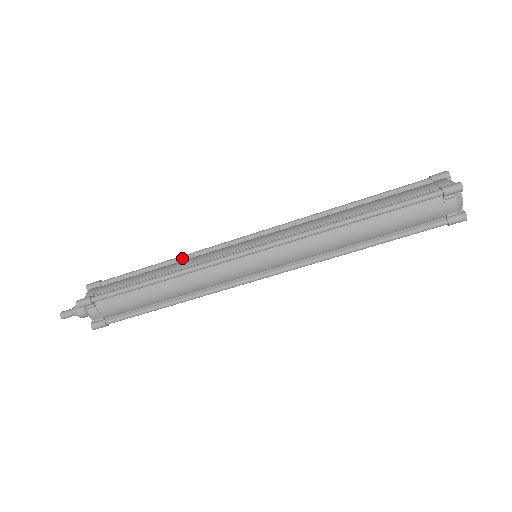
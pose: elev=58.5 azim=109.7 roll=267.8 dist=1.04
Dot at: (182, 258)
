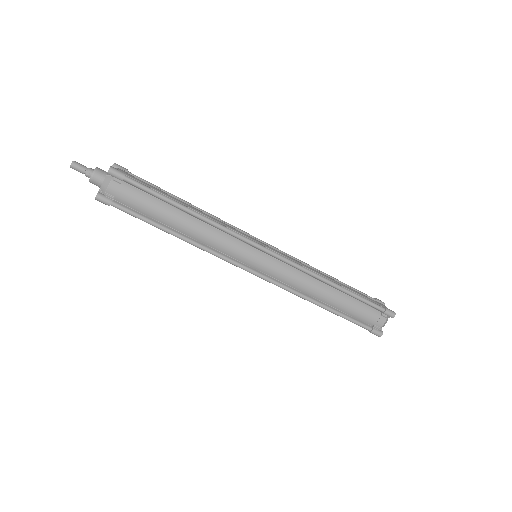
Dot at: (206, 213)
